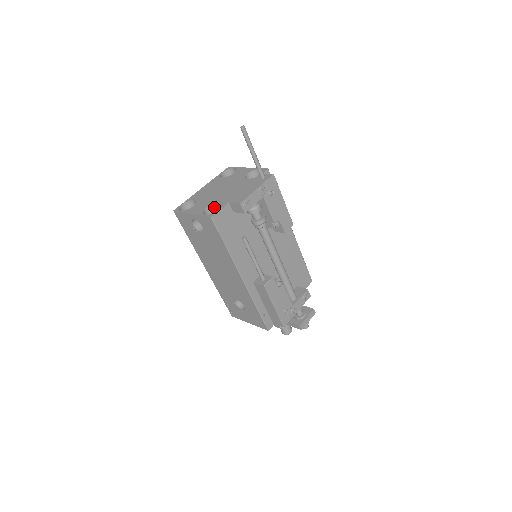
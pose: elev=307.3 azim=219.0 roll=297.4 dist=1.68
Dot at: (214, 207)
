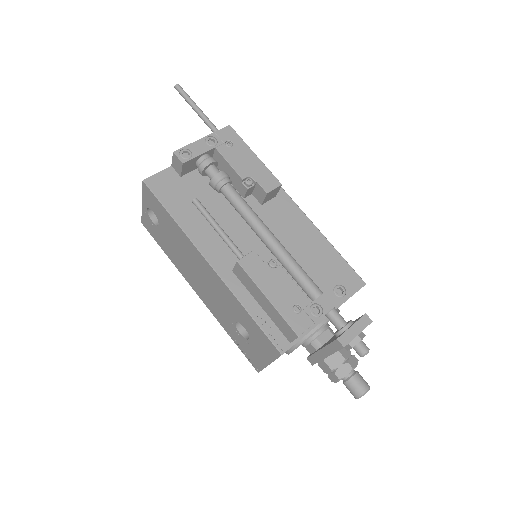
Dot at: occluded
